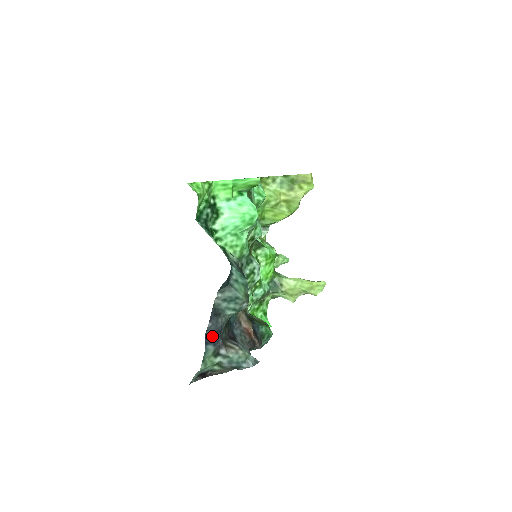
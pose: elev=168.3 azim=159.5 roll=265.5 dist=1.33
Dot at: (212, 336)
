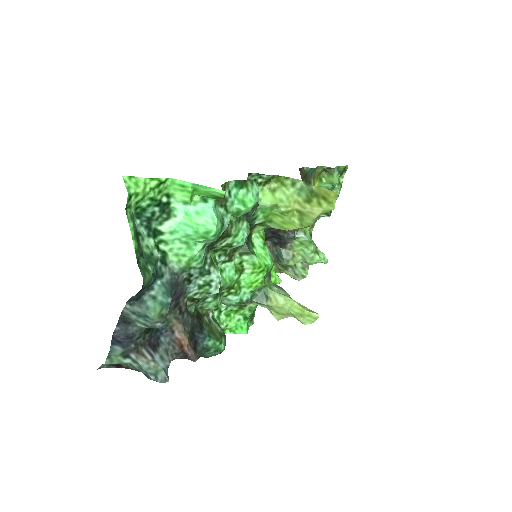
Dot at: (121, 339)
